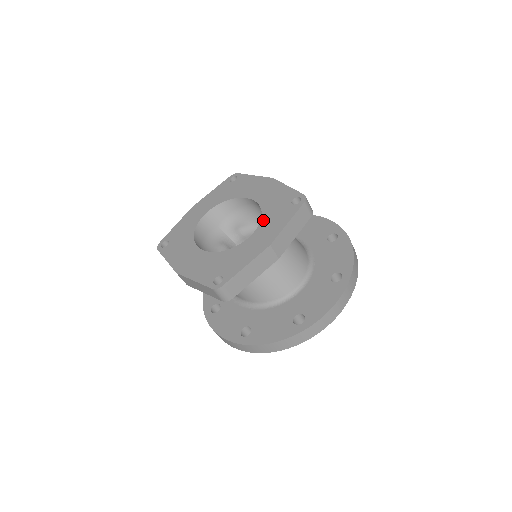
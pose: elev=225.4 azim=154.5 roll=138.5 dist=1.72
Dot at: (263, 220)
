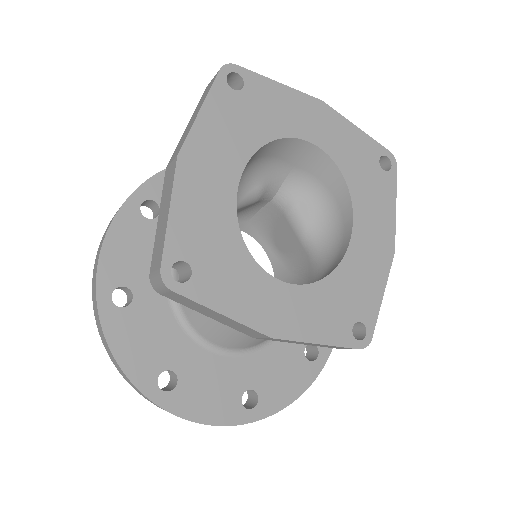
Dot at: (316, 288)
